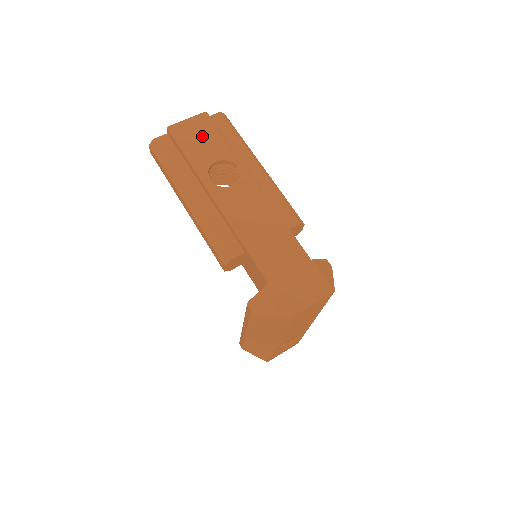
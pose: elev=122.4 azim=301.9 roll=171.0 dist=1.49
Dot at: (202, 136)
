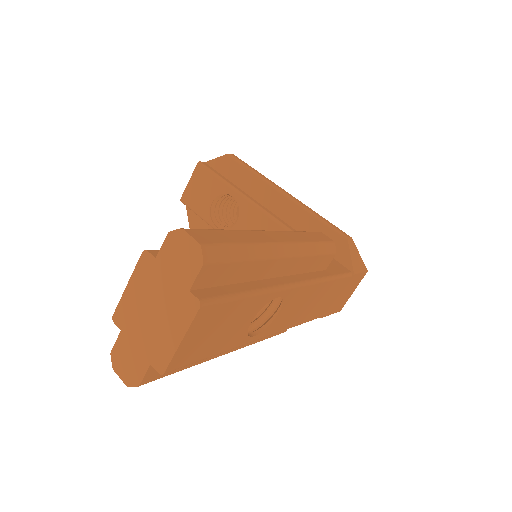
Dot at: (219, 328)
